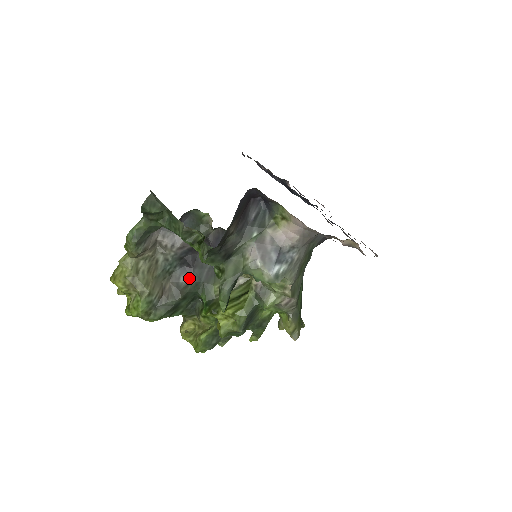
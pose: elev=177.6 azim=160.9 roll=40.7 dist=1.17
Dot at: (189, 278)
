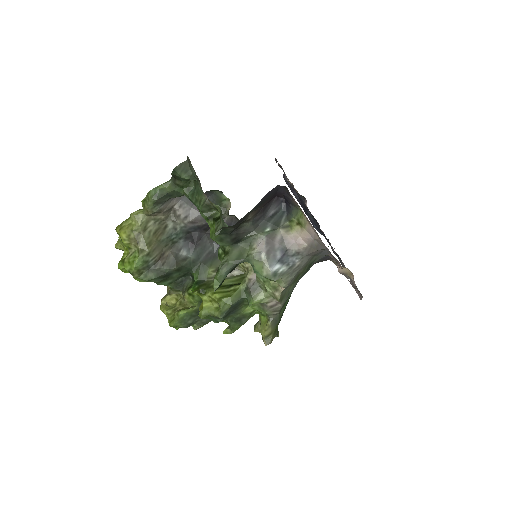
Dot at: (189, 253)
